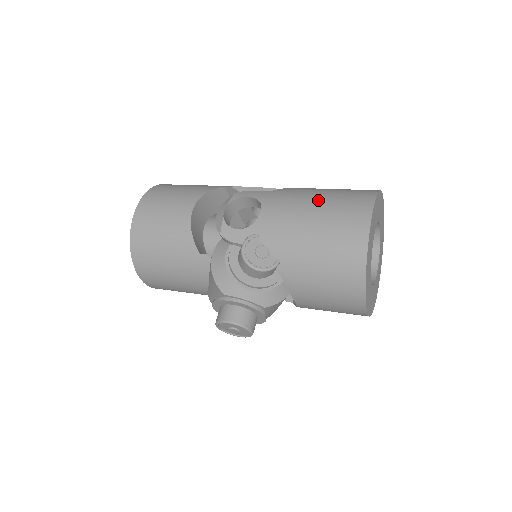
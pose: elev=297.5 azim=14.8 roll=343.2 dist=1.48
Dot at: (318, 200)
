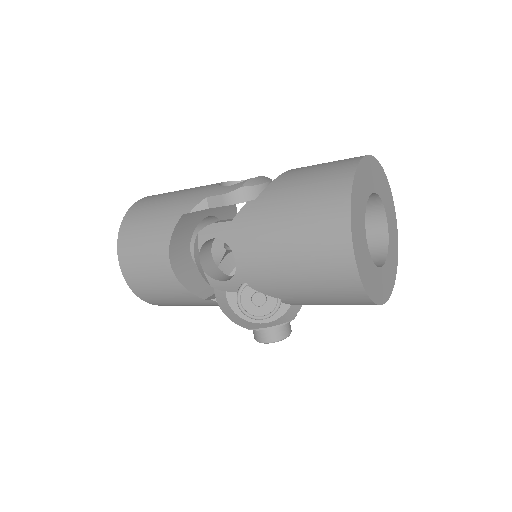
Dot at: (287, 232)
